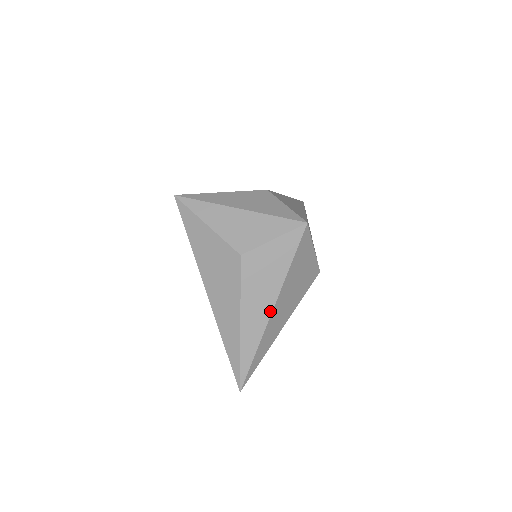
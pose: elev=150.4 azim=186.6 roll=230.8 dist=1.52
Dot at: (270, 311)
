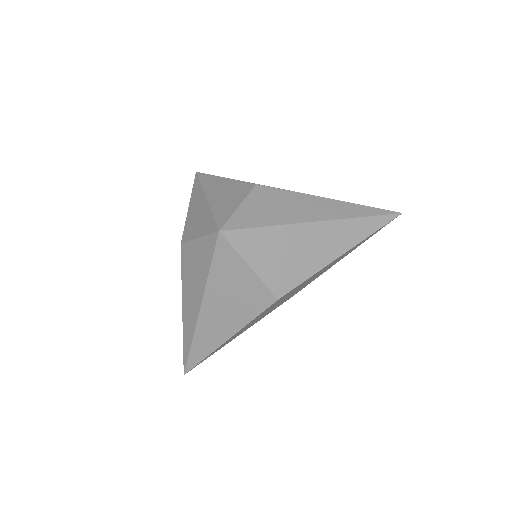
Dot at: (198, 312)
